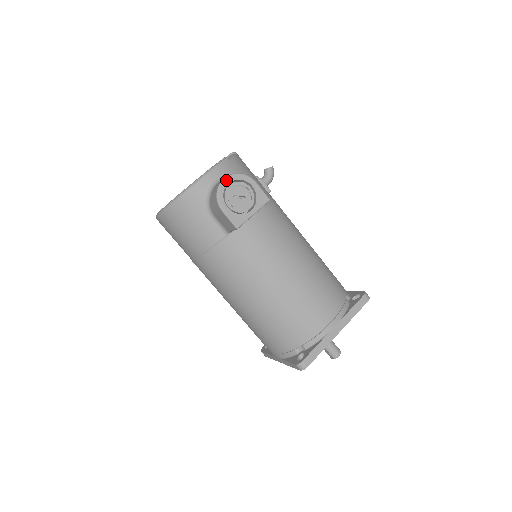
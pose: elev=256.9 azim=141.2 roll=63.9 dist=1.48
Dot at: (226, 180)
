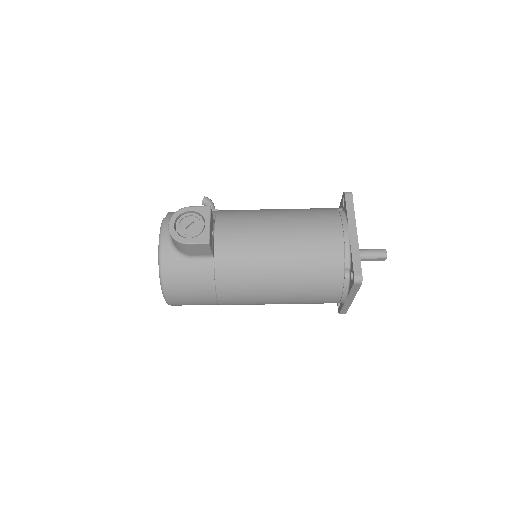
Dot at: (170, 225)
